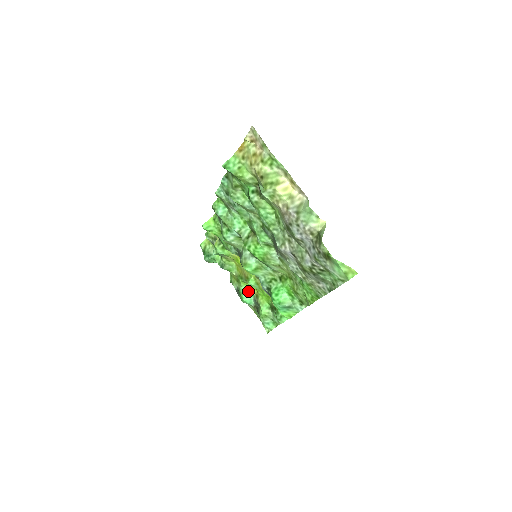
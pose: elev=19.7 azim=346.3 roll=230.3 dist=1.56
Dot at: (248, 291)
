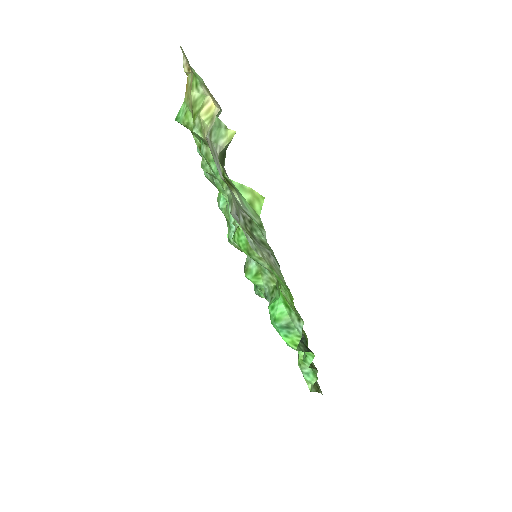
Dot at: occluded
